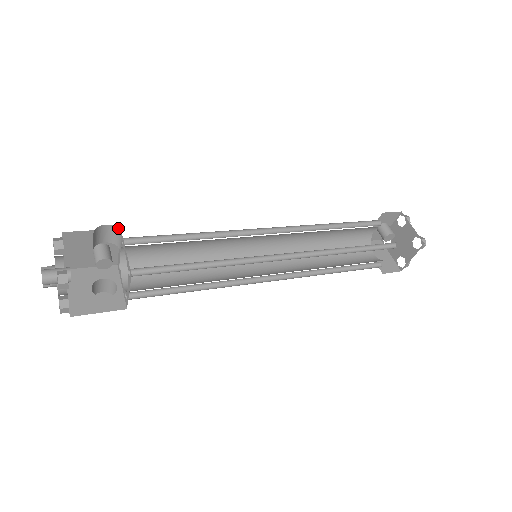
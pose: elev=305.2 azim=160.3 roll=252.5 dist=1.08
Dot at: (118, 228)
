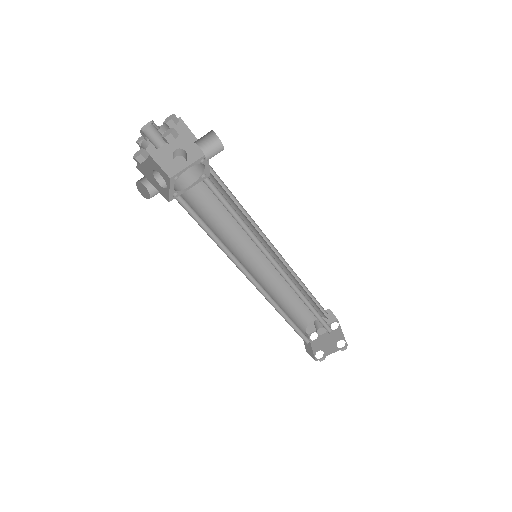
Dot at: occluded
